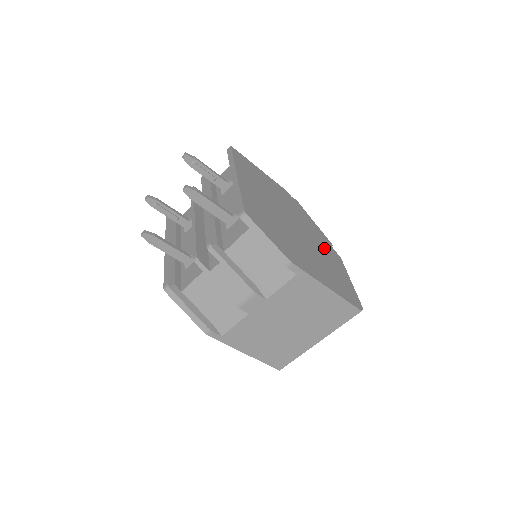
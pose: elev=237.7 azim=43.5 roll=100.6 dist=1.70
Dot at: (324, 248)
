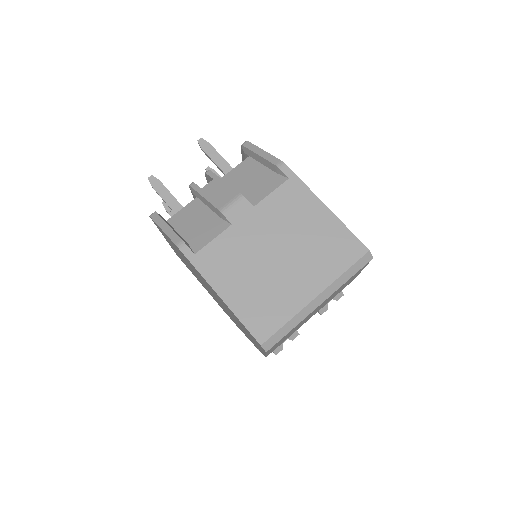
Dot at: occluded
